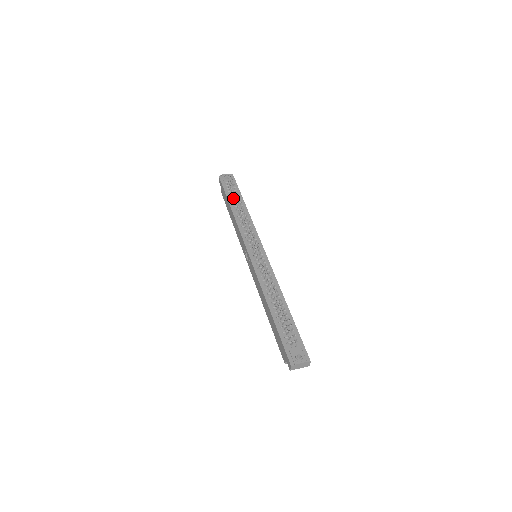
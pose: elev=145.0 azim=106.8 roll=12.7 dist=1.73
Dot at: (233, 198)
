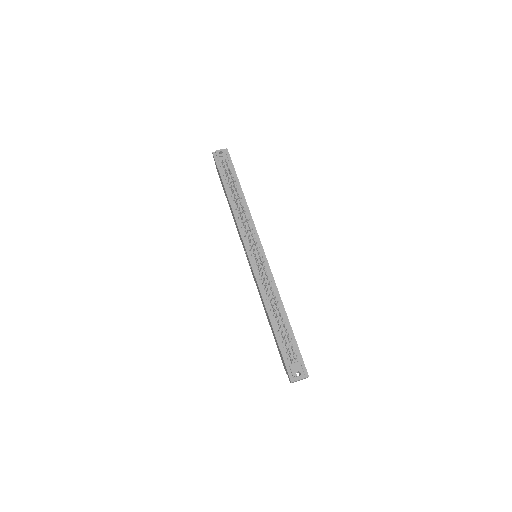
Dot at: (229, 184)
